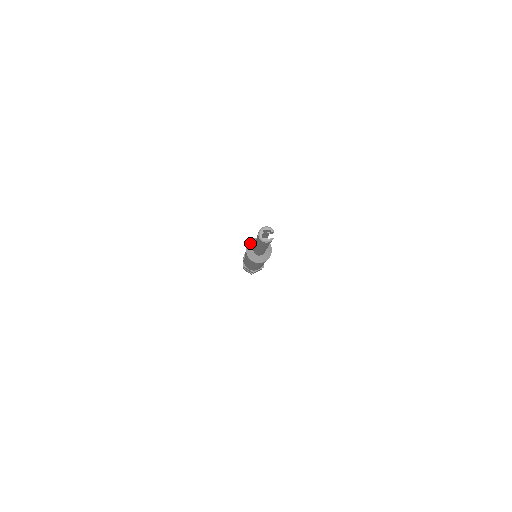
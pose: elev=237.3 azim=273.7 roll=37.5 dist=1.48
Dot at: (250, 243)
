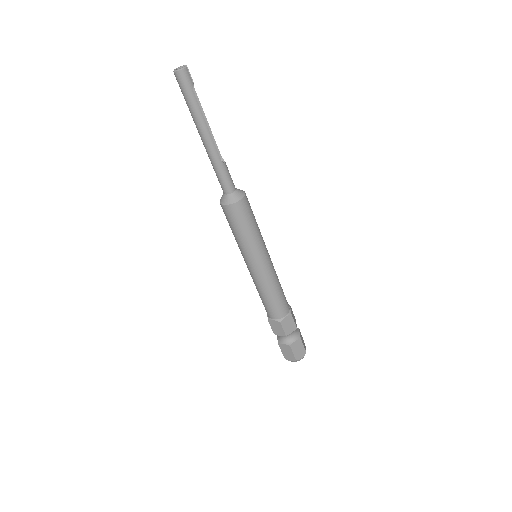
Dot at: occluded
